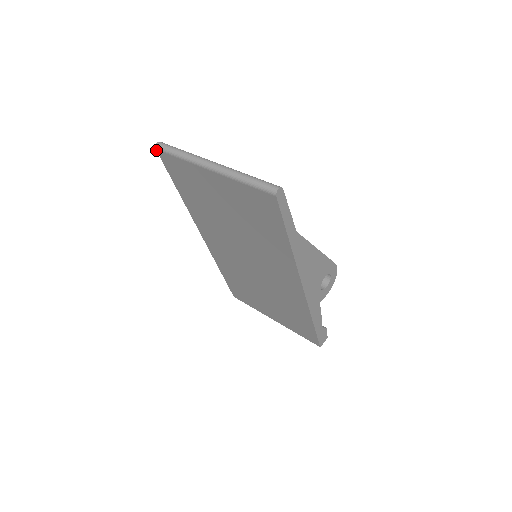
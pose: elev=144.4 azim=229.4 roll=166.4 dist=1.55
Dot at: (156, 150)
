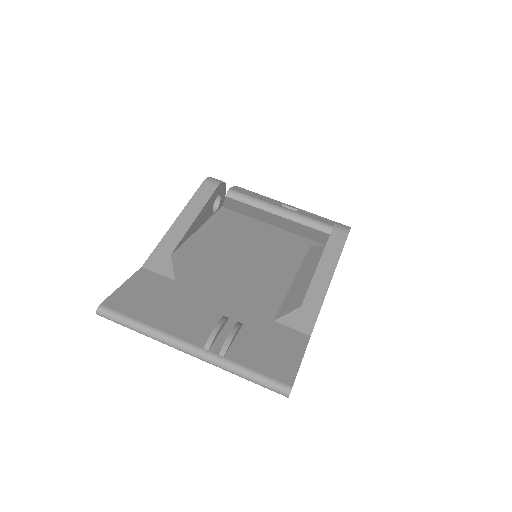
Dot at: occluded
